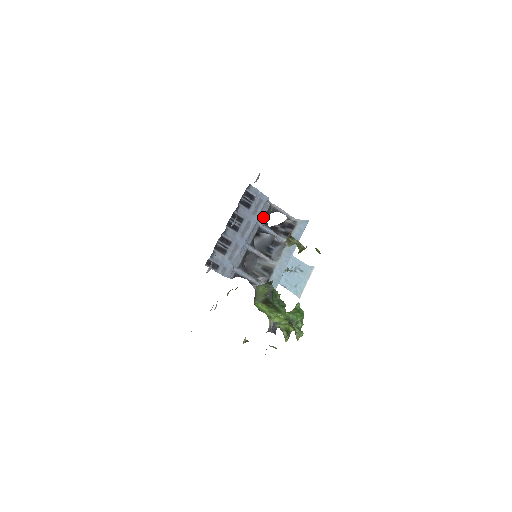
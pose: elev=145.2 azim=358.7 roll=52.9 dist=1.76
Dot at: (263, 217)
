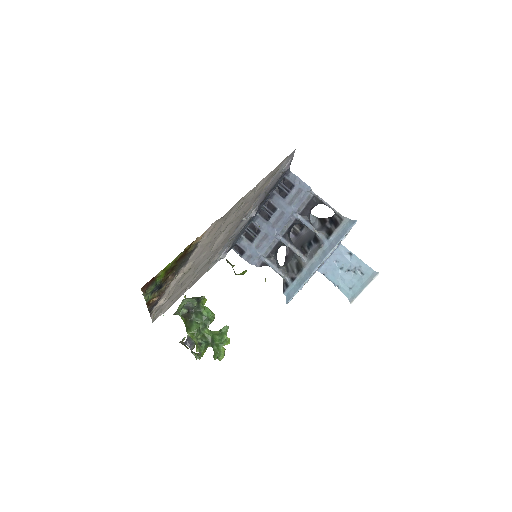
Dot at: (302, 209)
